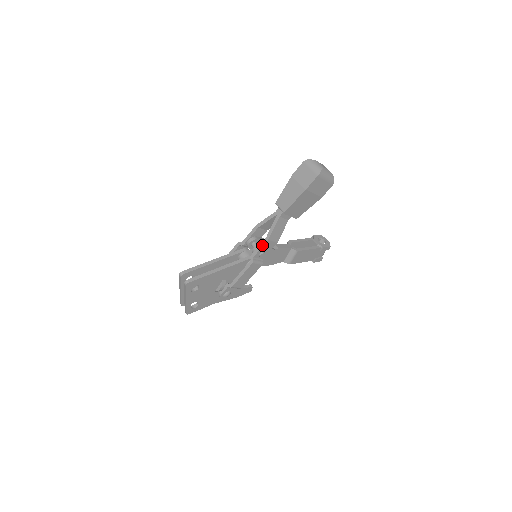
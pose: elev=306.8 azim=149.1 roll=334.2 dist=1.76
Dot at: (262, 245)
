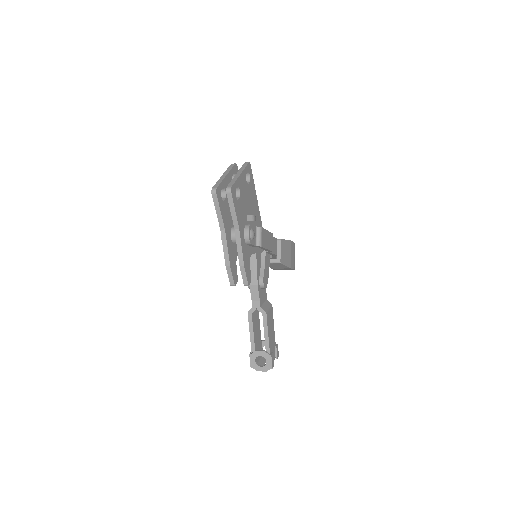
Dot at: (273, 237)
